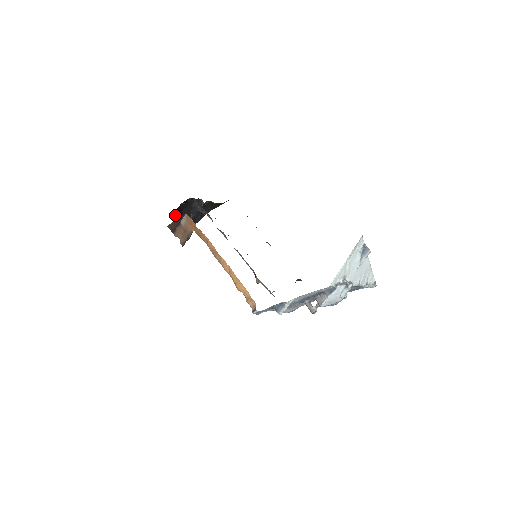
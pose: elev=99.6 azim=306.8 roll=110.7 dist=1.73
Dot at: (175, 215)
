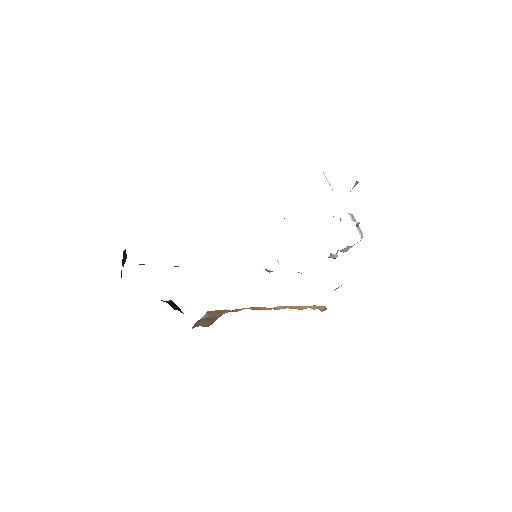
Dot at: occluded
